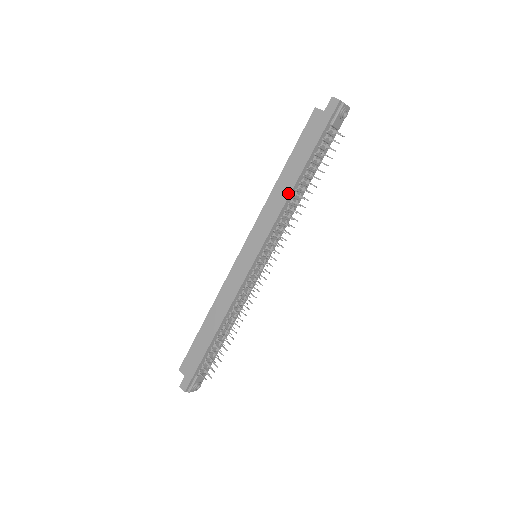
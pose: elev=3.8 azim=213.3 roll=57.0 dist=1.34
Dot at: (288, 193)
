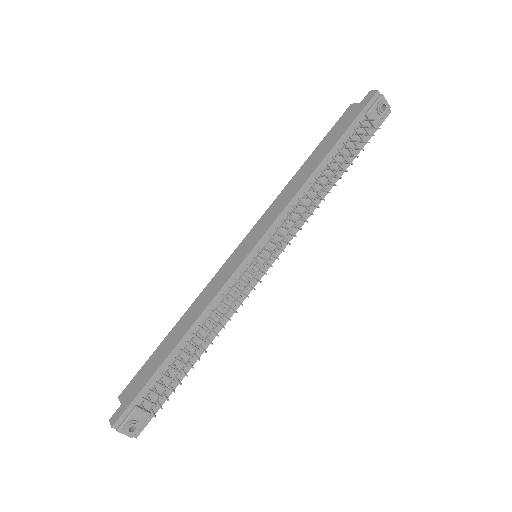
Dot at: (306, 178)
